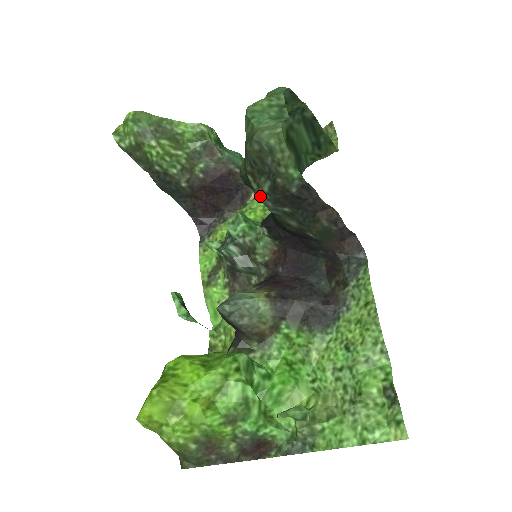
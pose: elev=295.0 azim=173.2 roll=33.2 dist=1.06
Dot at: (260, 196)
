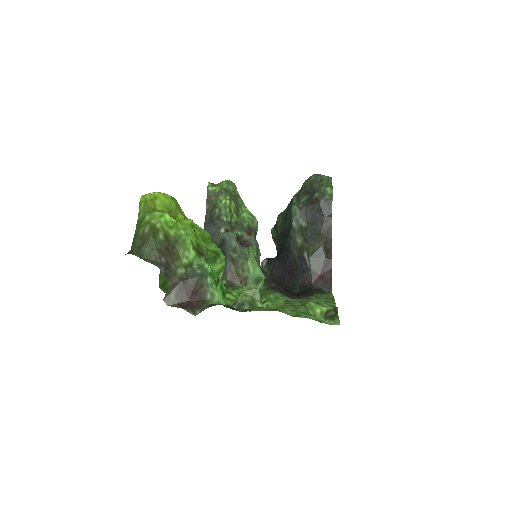
Dot at: (295, 205)
